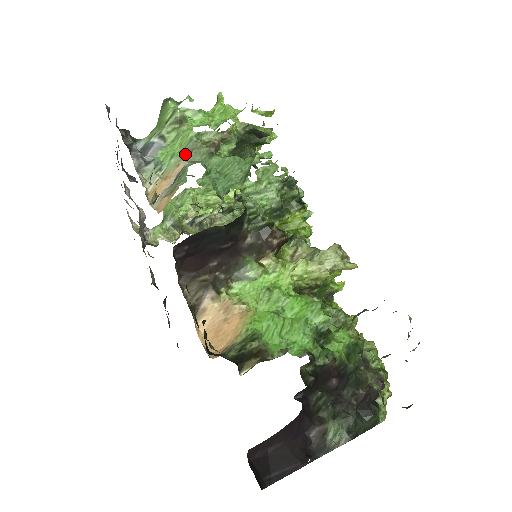
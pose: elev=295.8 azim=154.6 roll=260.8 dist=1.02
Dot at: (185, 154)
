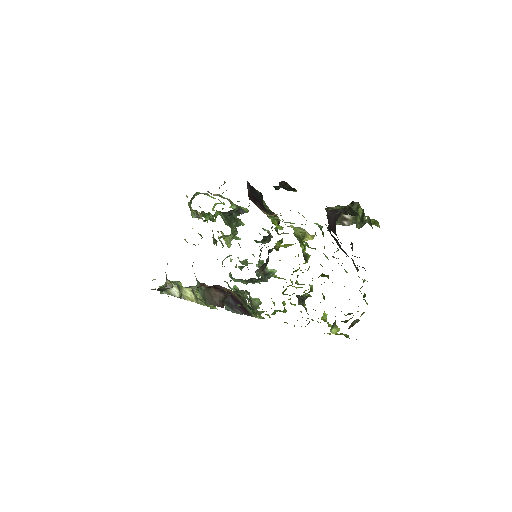
Dot at: (219, 196)
